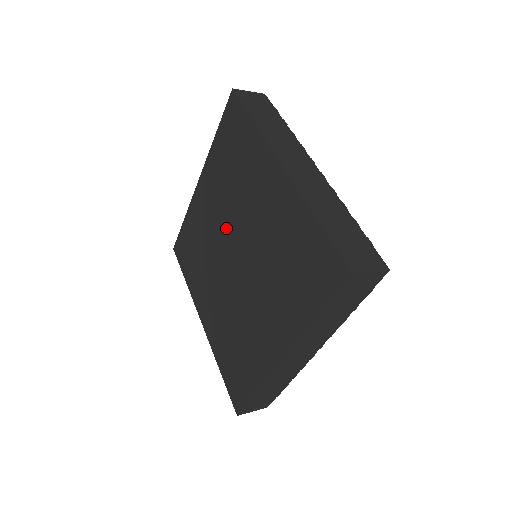
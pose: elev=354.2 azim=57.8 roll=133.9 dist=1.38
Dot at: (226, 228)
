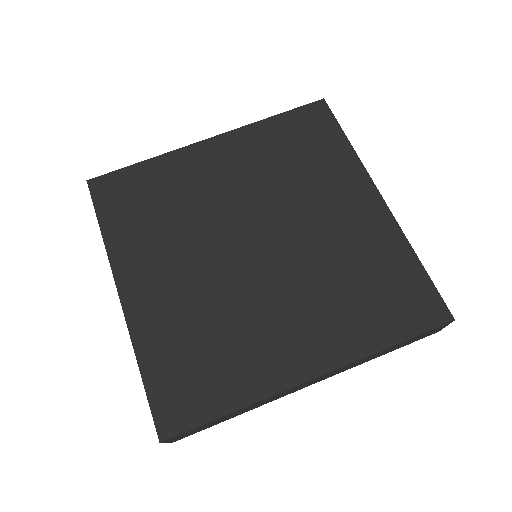
Dot at: (250, 208)
